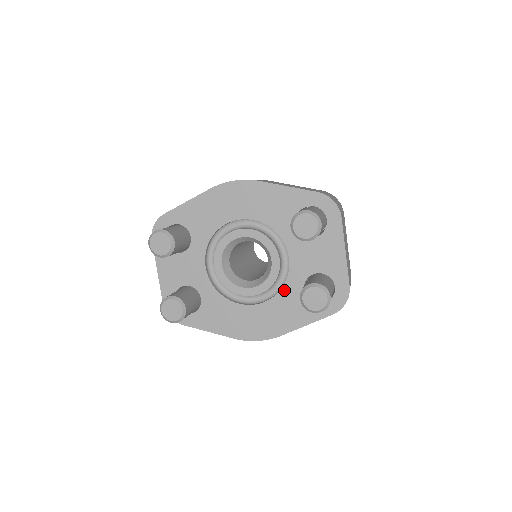
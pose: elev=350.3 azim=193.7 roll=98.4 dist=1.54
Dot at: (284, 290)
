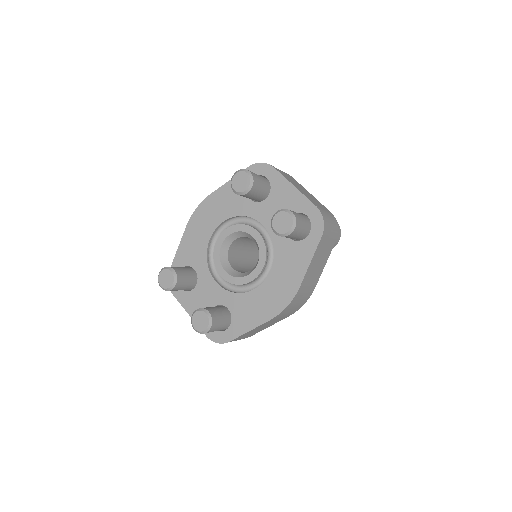
Dot at: (276, 250)
